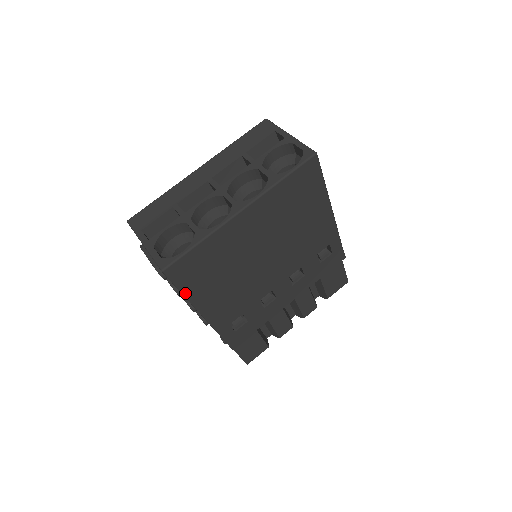
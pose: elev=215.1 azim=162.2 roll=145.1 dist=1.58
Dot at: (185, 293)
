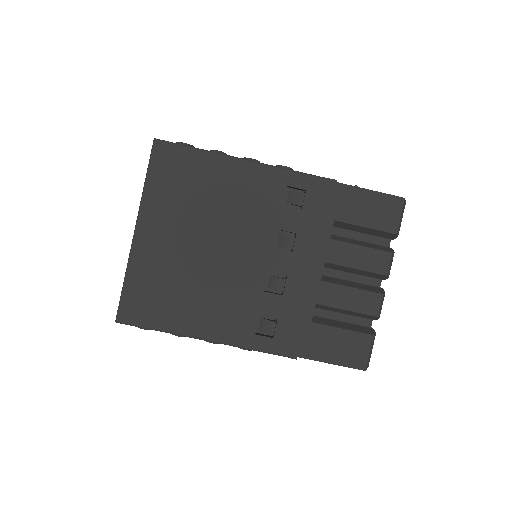
Dot at: (160, 329)
